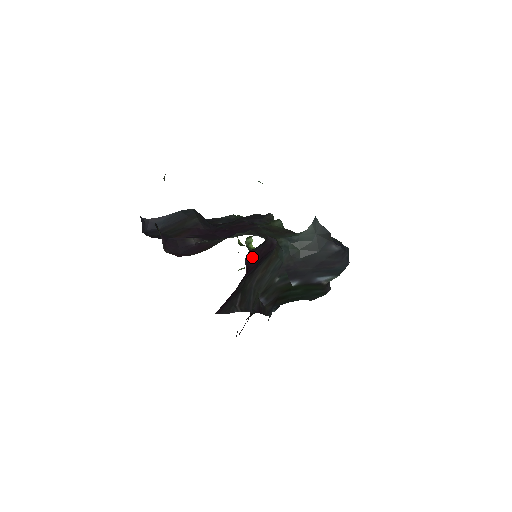
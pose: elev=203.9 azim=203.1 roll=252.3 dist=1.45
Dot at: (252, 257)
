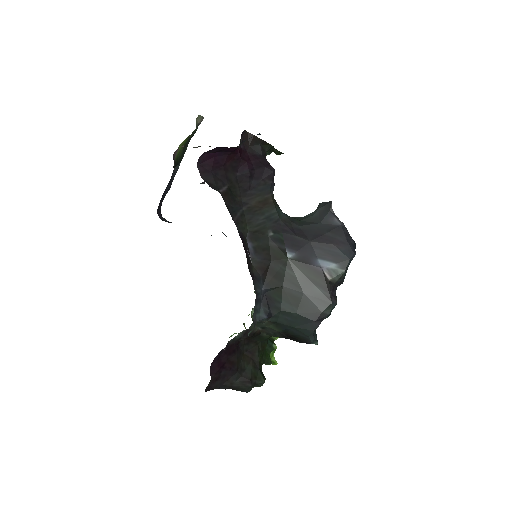
Dot at: (248, 155)
